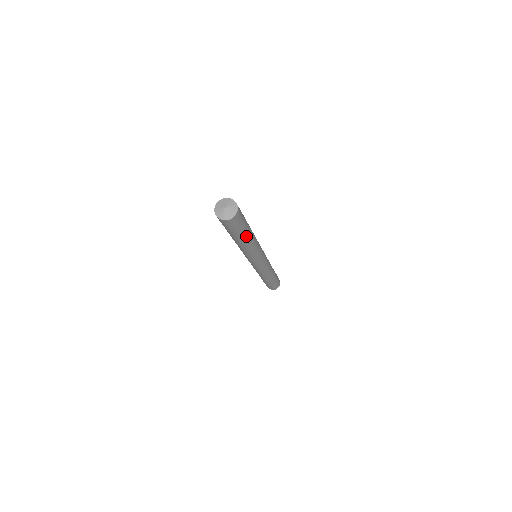
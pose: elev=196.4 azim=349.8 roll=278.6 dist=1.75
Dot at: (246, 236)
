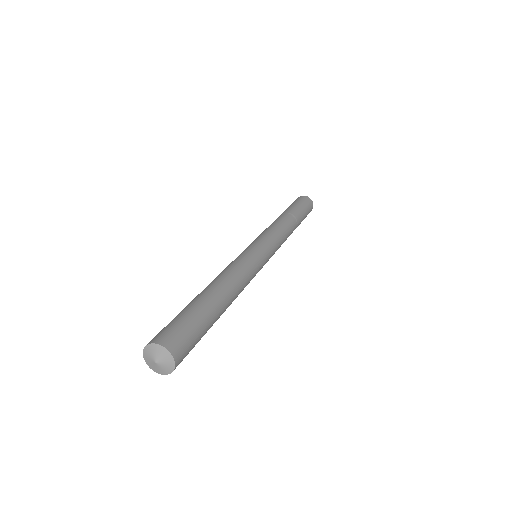
Dot at: occluded
